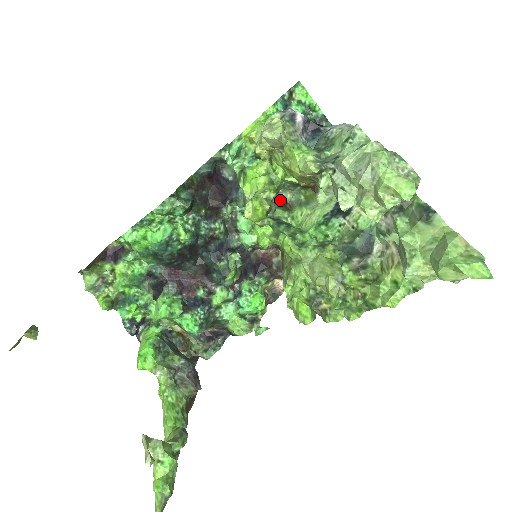
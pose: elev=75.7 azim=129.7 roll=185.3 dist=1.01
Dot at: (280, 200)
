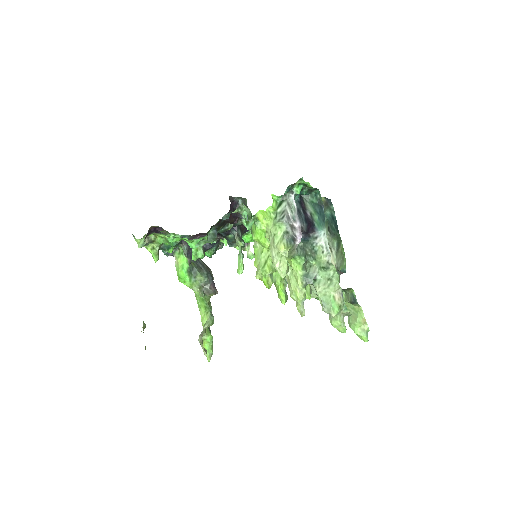
Dot at: occluded
